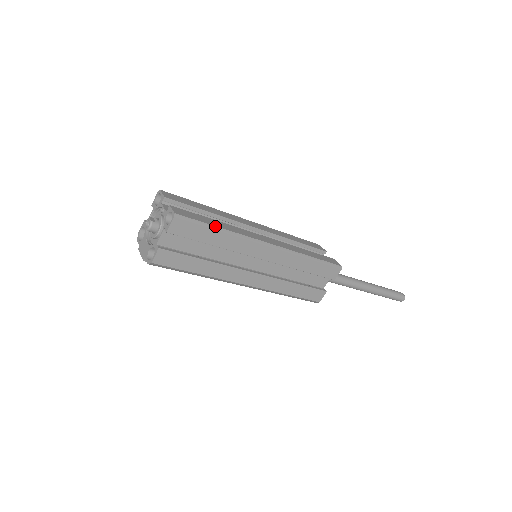
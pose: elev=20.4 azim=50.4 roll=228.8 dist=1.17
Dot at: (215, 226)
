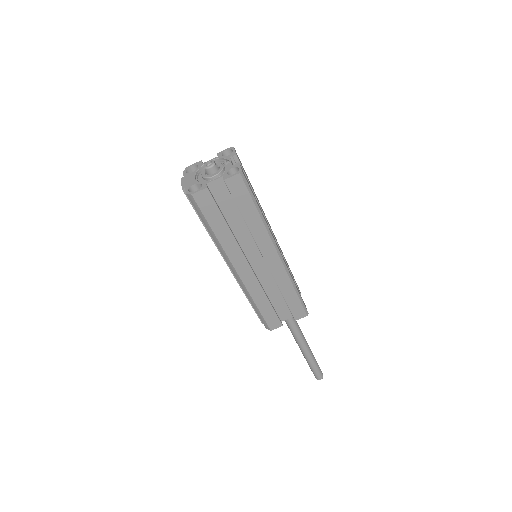
Dot at: (258, 205)
